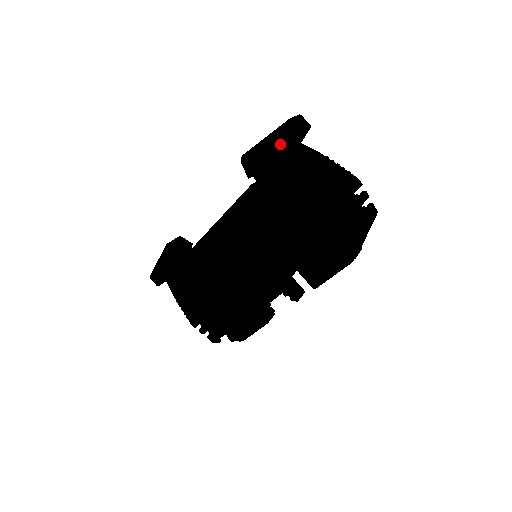
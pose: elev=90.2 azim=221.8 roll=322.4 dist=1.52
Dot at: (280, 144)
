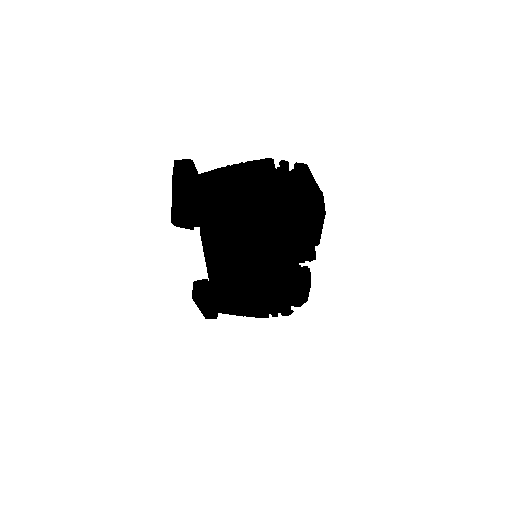
Dot at: (186, 197)
